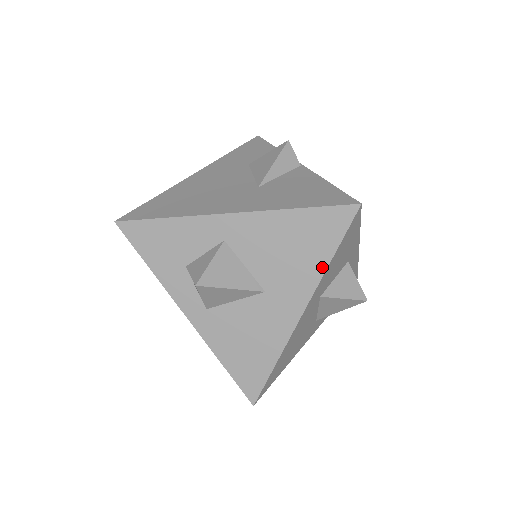
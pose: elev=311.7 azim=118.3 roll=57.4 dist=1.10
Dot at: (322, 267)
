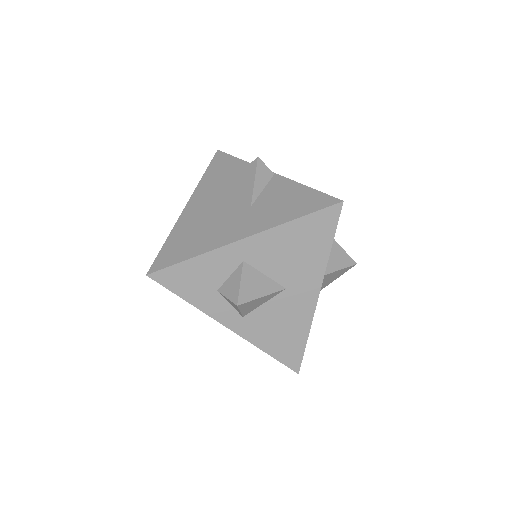
Dot at: (325, 256)
